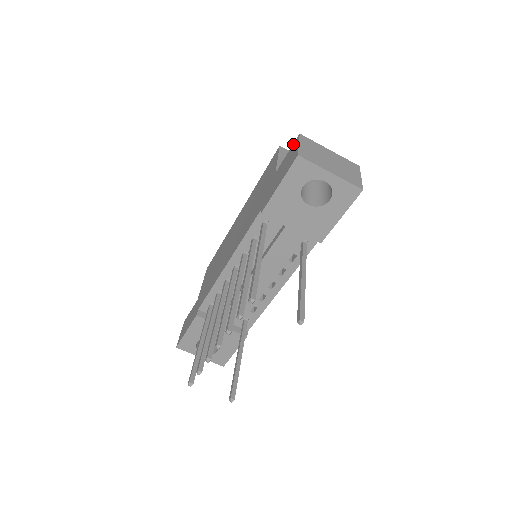
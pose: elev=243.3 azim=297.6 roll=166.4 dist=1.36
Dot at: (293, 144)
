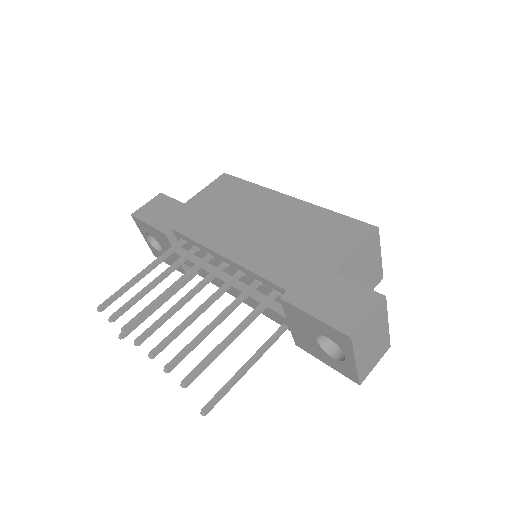
Dot at: (372, 292)
